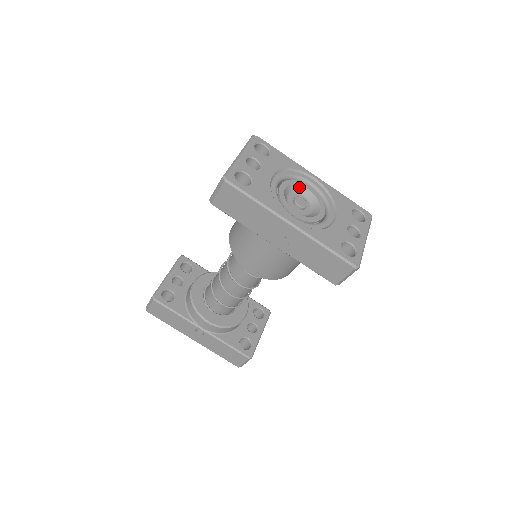
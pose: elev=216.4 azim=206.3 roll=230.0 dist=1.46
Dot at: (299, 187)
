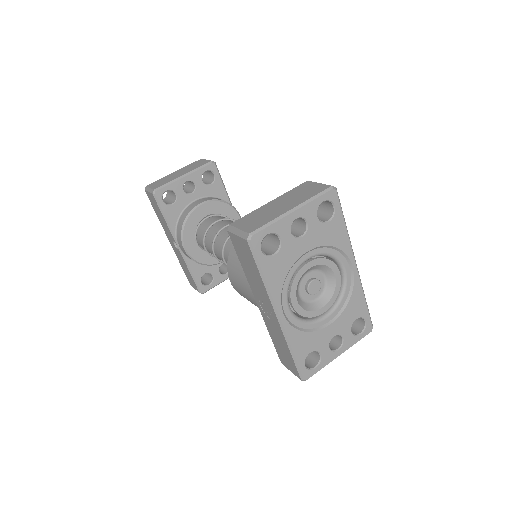
Dot at: (328, 269)
